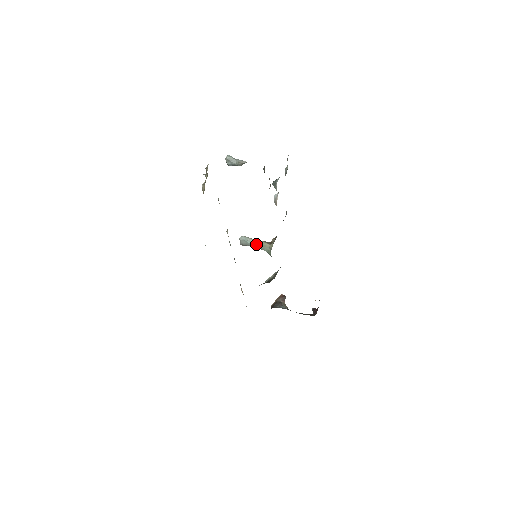
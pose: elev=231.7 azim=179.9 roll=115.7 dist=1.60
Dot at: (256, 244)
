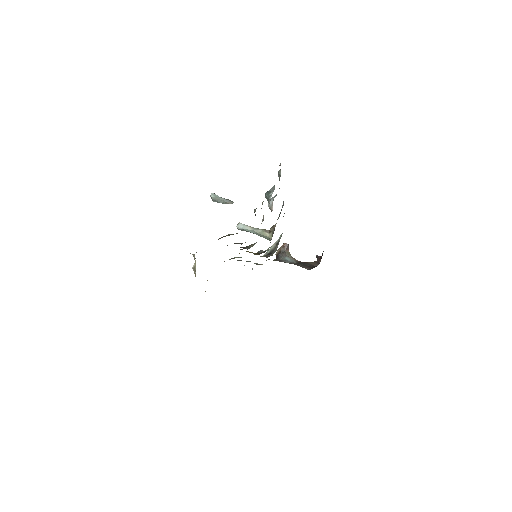
Dot at: (254, 233)
